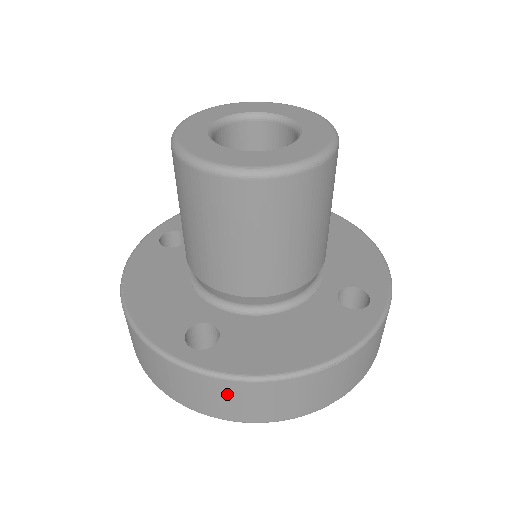
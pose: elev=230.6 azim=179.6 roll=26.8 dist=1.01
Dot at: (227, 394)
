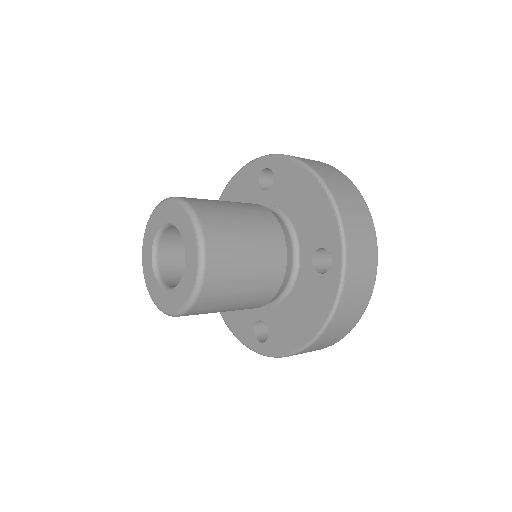
Dot at: occluded
